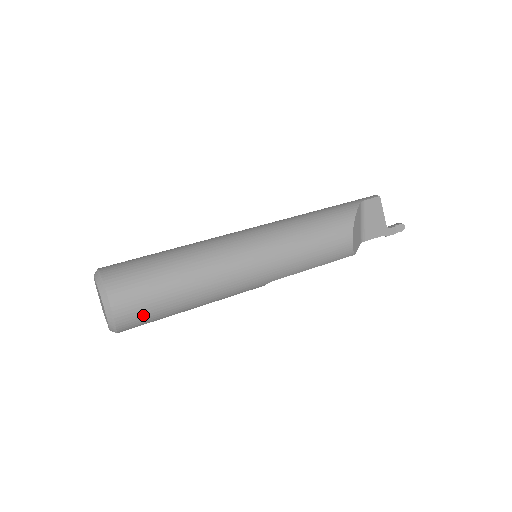
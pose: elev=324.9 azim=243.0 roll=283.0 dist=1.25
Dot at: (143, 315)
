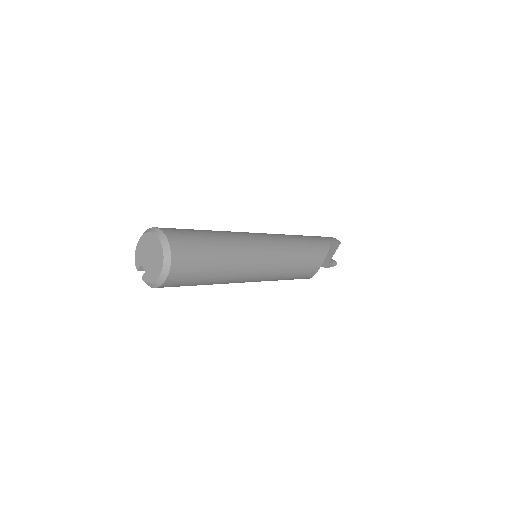
Dot at: (181, 283)
